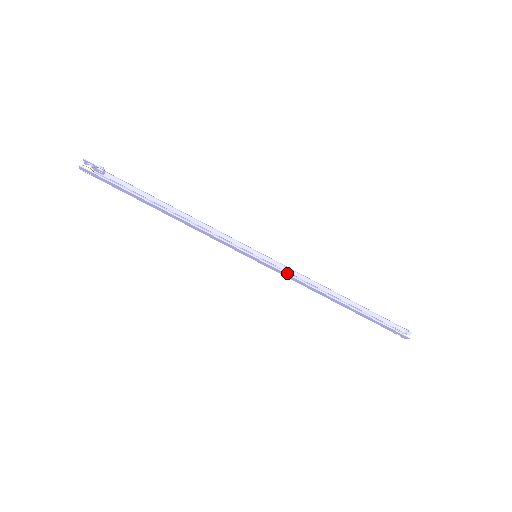
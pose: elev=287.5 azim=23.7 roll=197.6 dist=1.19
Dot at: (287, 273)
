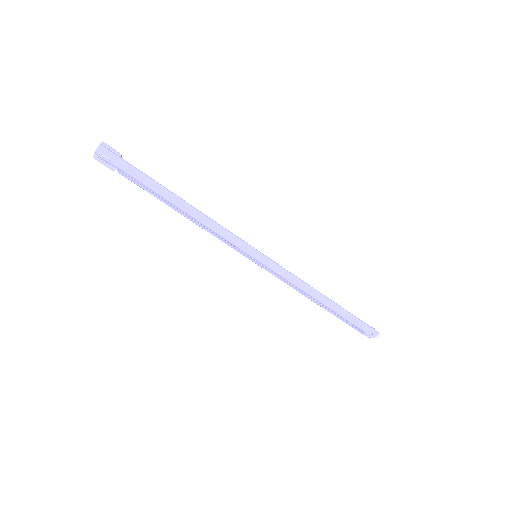
Dot at: (281, 275)
